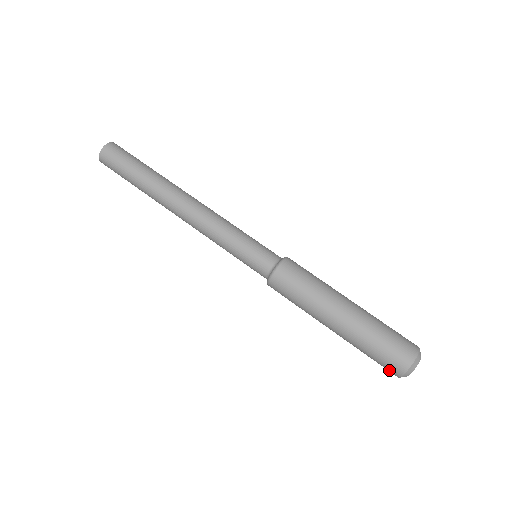
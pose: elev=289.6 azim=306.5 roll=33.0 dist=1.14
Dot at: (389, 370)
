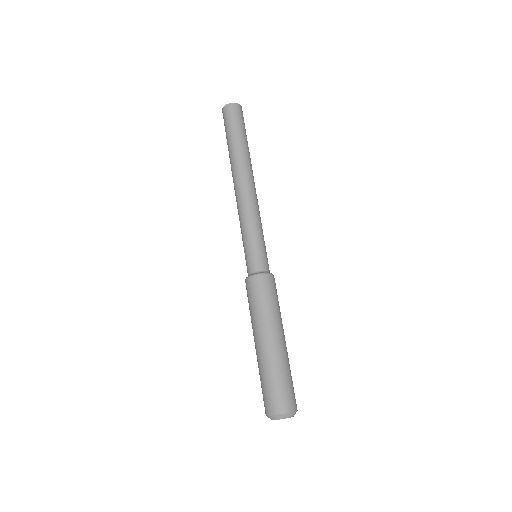
Dot at: (270, 404)
